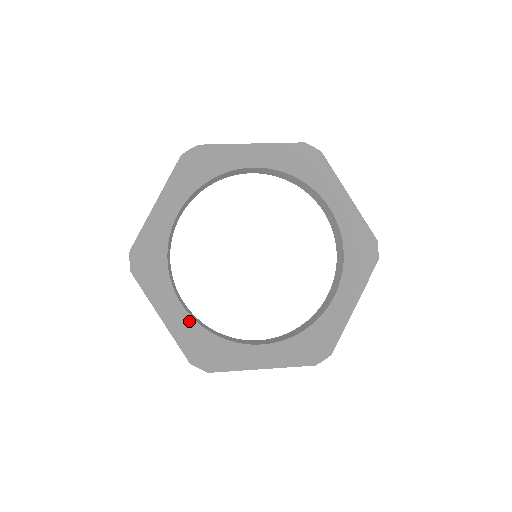
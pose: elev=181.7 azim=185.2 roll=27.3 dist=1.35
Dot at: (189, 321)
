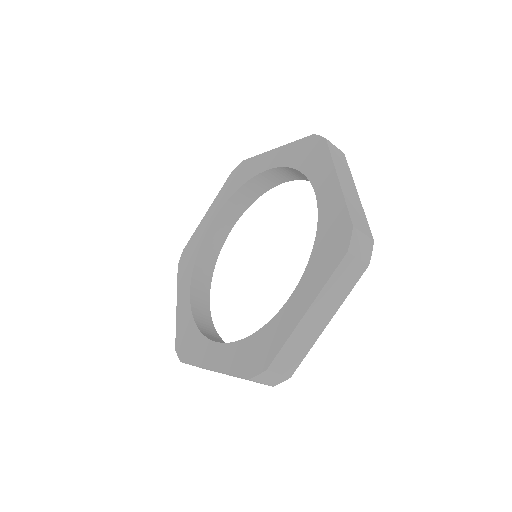
Dot at: (188, 310)
